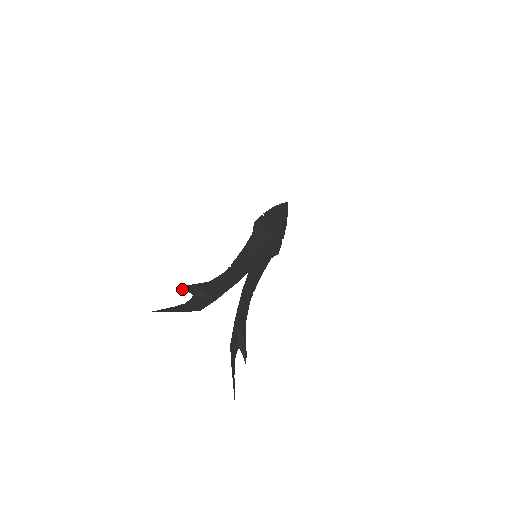
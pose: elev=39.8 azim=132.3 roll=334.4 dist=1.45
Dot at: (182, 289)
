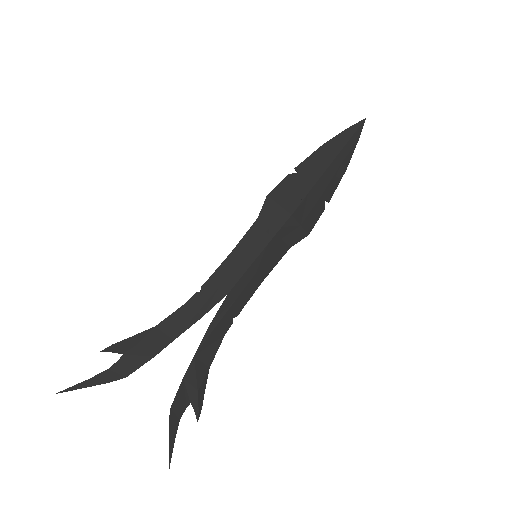
Dot at: occluded
